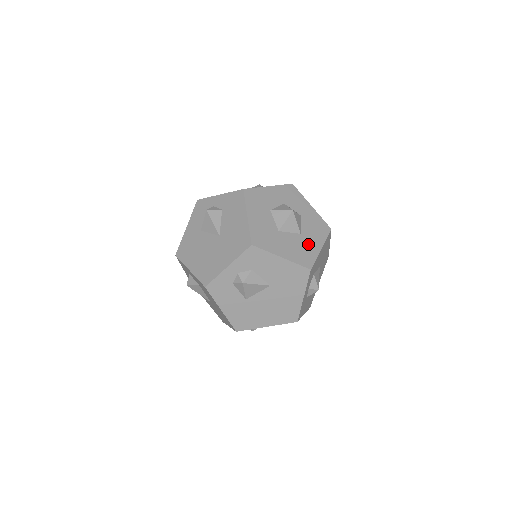
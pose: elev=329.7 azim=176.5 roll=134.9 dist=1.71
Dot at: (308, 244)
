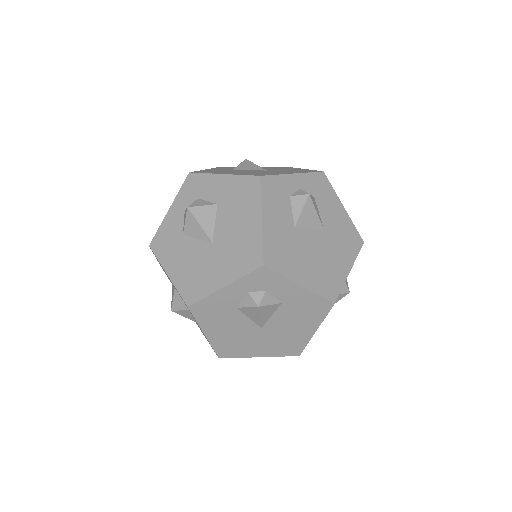
Dot at: occluded
